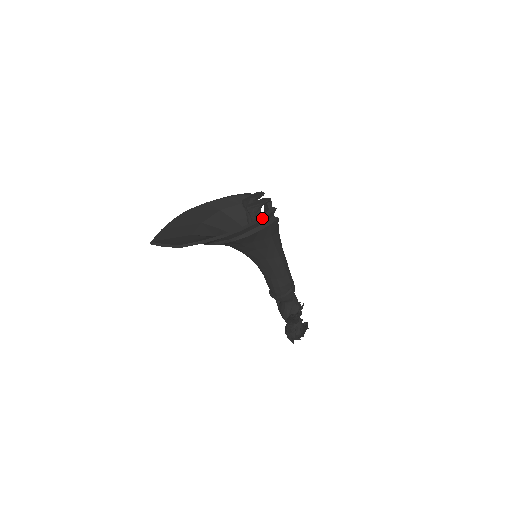
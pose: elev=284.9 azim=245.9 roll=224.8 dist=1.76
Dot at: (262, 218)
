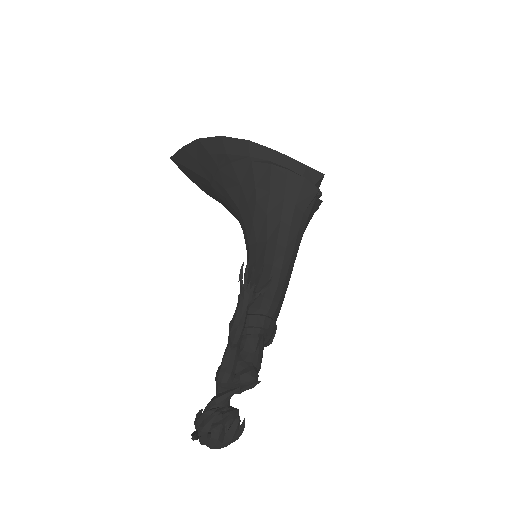
Dot at: (301, 163)
